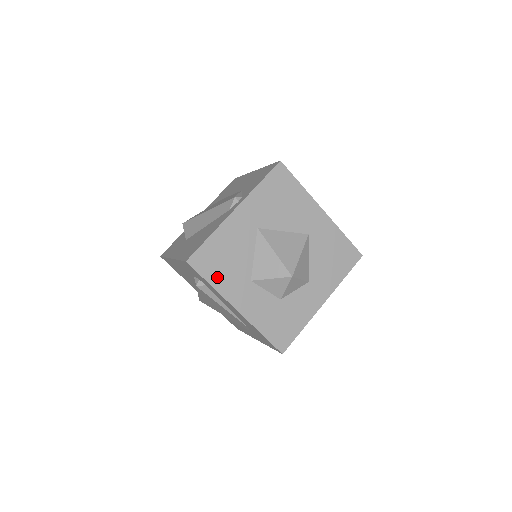
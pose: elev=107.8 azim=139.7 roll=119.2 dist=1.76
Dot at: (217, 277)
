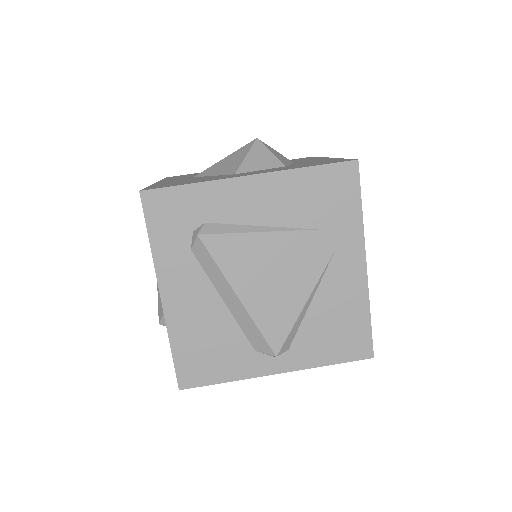
Dot at: occluded
